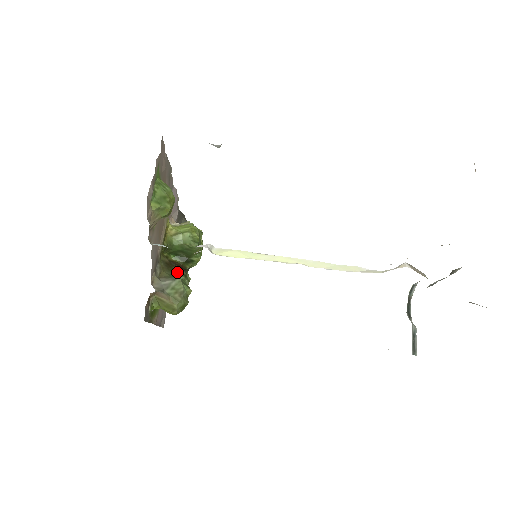
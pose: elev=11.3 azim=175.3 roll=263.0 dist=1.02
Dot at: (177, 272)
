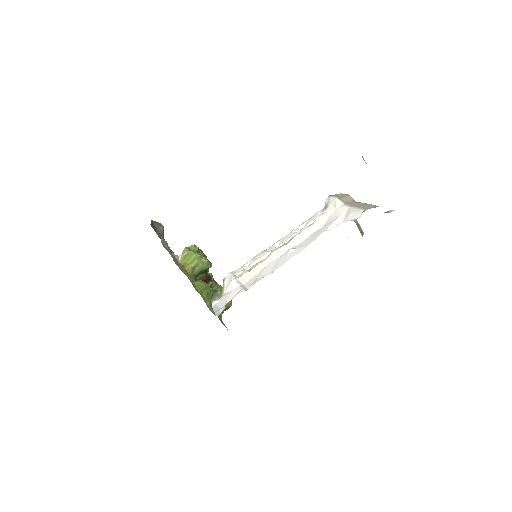
Dot at: (212, 286)
